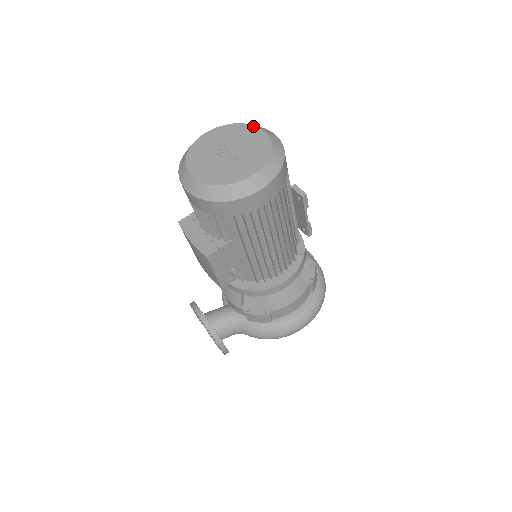
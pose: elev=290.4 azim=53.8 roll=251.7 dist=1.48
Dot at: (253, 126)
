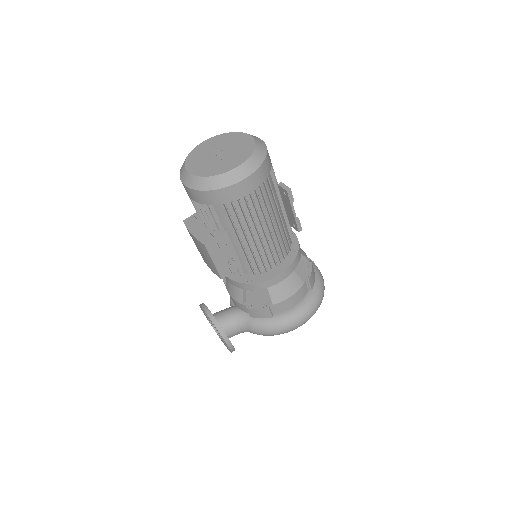
Dot at: (242, 133)
